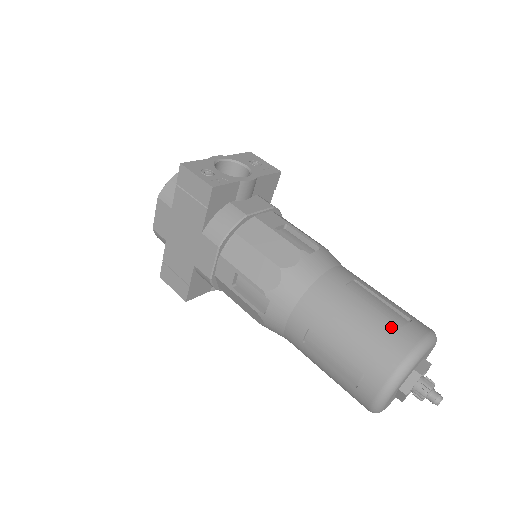
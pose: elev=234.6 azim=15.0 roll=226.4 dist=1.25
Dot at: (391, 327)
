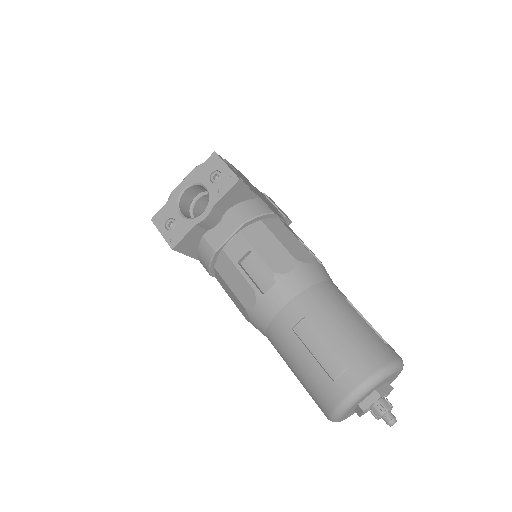
Dot at: (323, 379)
